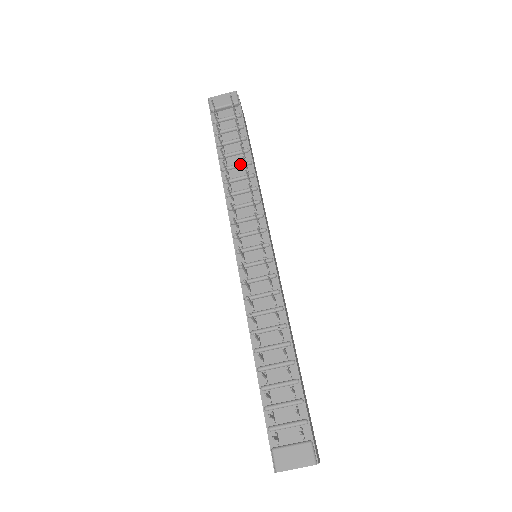
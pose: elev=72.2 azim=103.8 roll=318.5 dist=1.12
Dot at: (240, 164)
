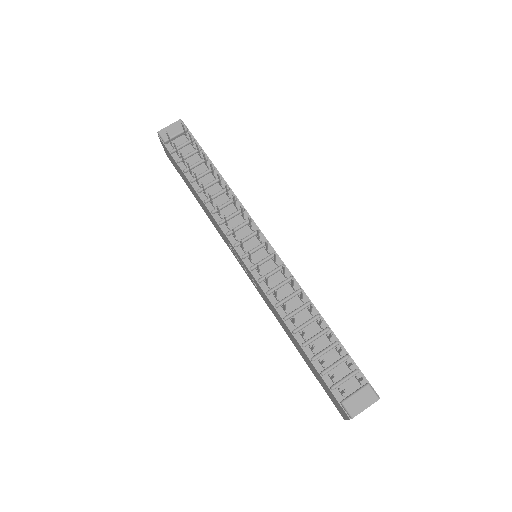
Dot at: (213, 182)
